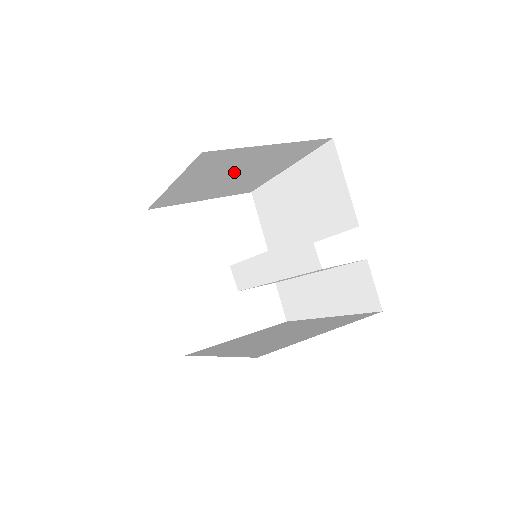
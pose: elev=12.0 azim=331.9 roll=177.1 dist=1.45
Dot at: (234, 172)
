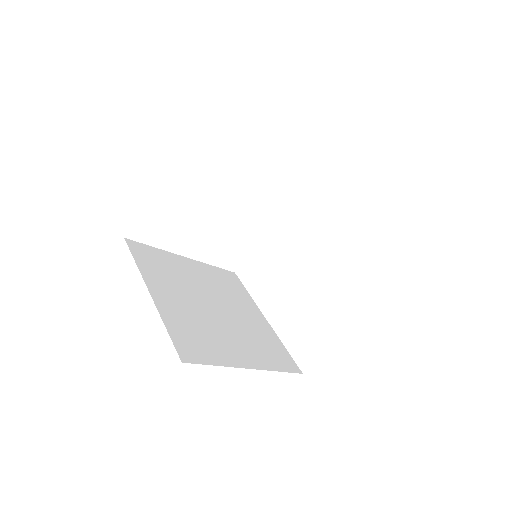
Dot at: occluded
